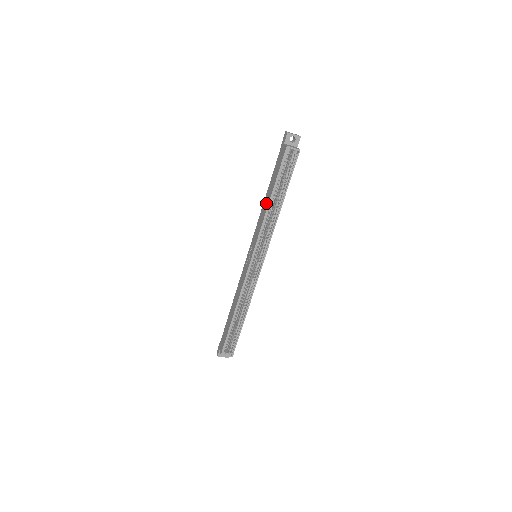
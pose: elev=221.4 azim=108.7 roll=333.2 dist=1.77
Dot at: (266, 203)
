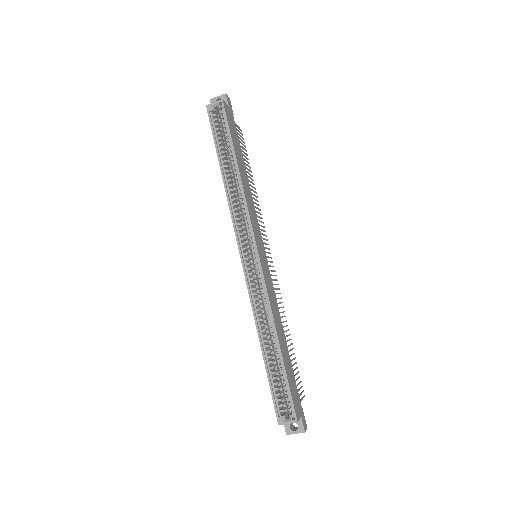
Dot at: occluded
